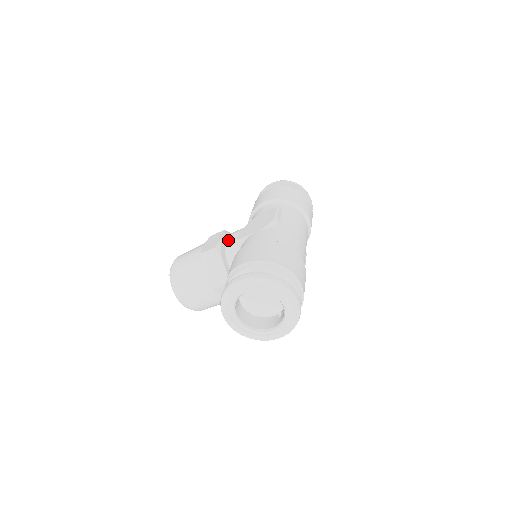
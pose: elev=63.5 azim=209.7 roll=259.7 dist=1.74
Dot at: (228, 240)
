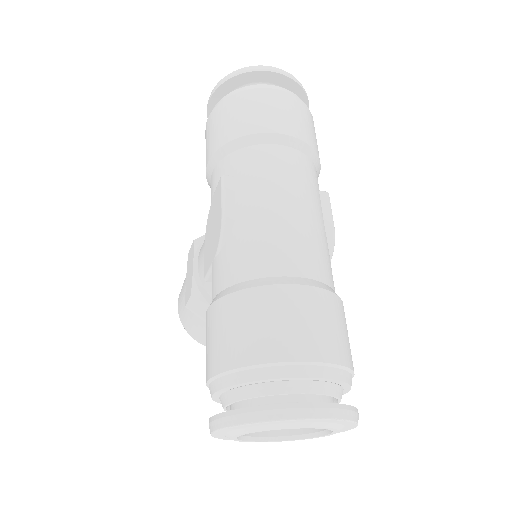
Dot at: (199, 272)
